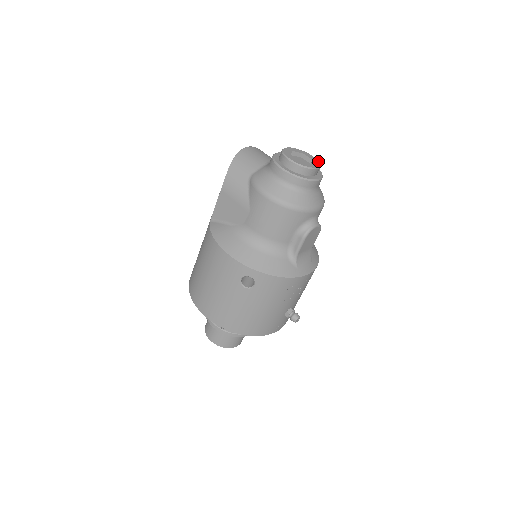
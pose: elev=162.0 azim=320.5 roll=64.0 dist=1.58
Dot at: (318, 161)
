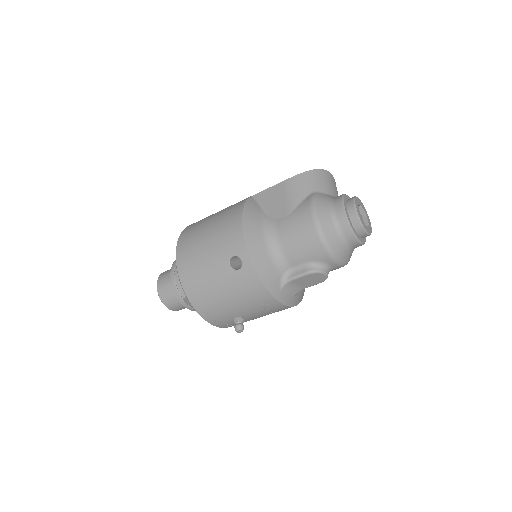
Dot at: occluded
